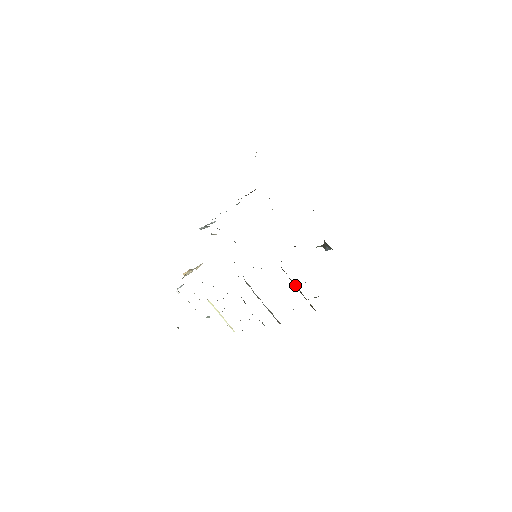
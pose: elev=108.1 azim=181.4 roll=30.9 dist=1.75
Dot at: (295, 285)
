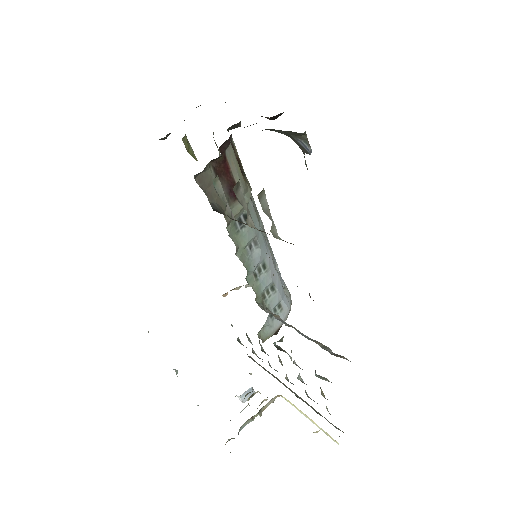
Dot at: (245, 224)
